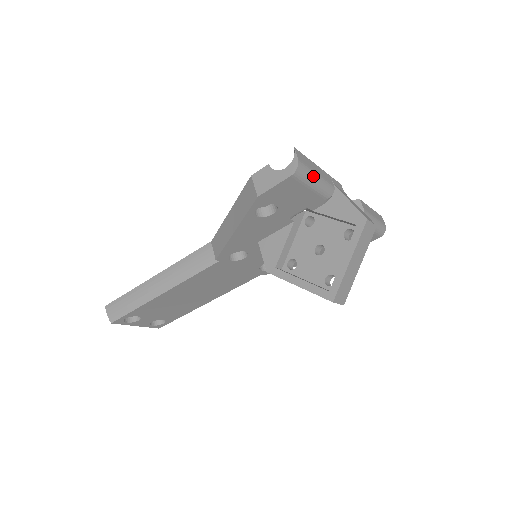
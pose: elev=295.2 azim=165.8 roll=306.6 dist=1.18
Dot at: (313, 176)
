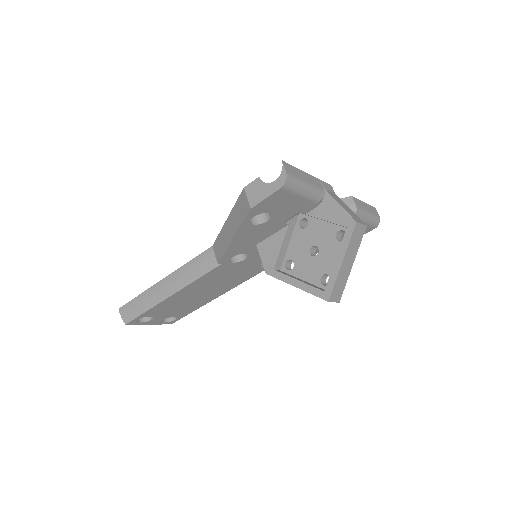
Dot at: (302, 185)
